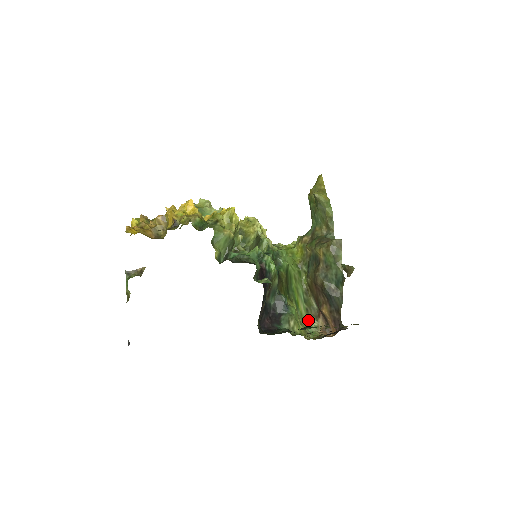
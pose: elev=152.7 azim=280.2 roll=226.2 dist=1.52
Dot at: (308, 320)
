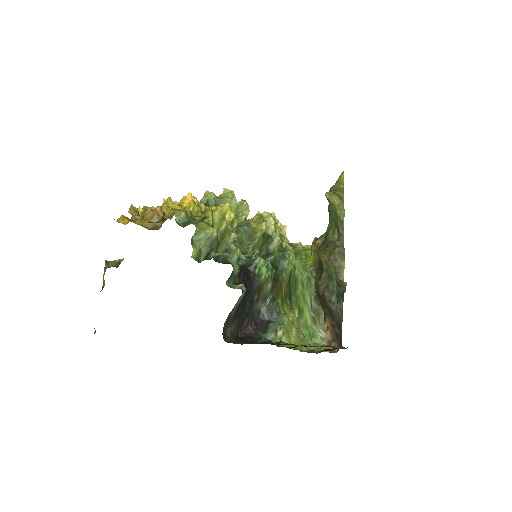
Dot at: (314, 330)
